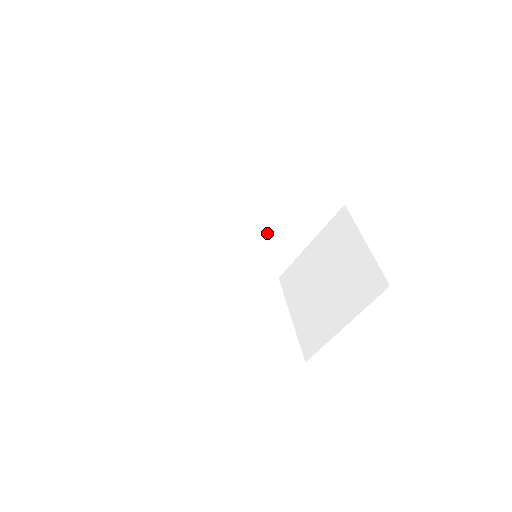
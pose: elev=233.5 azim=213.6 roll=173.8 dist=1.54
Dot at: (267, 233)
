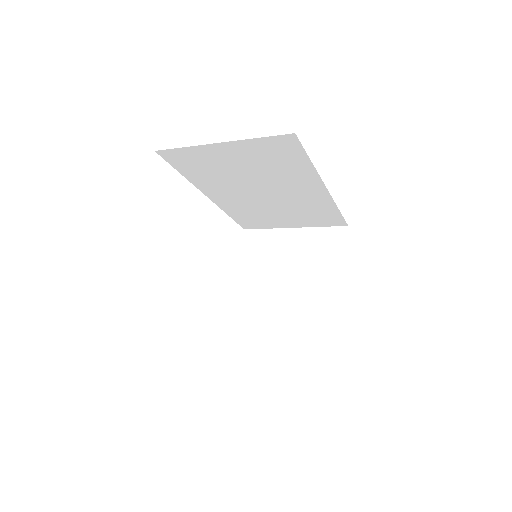
Dot at: (268, 208)
